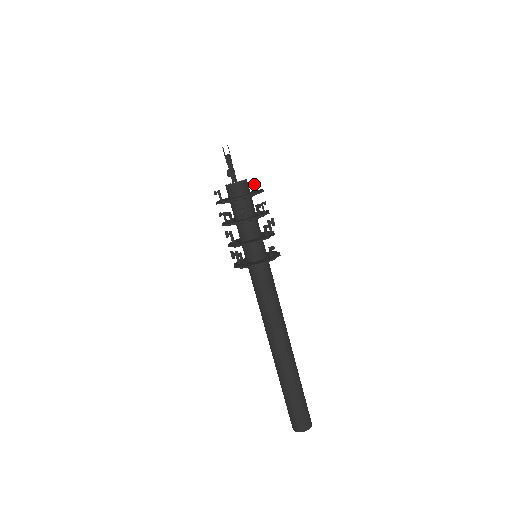
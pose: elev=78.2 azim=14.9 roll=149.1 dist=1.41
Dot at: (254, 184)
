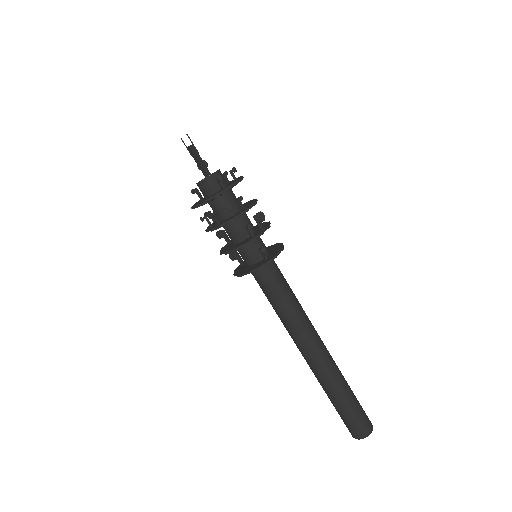
Dot at: (218, 180)
